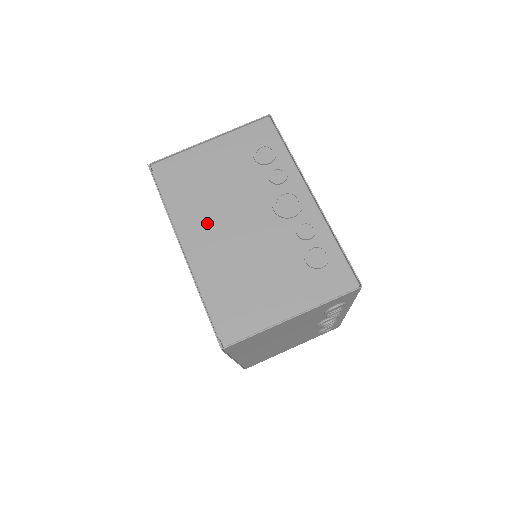
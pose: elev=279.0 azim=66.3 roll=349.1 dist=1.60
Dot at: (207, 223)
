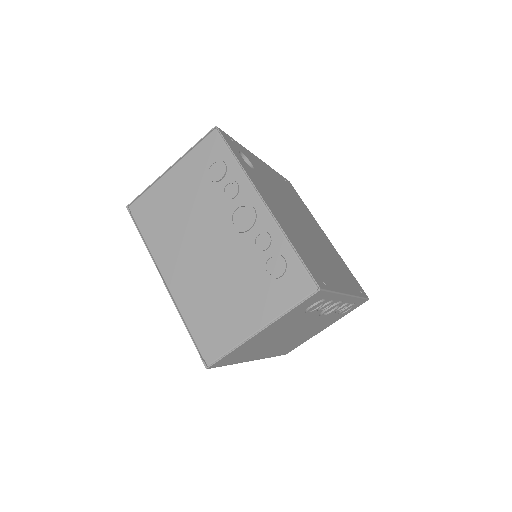
Dot at: (179, 252)
